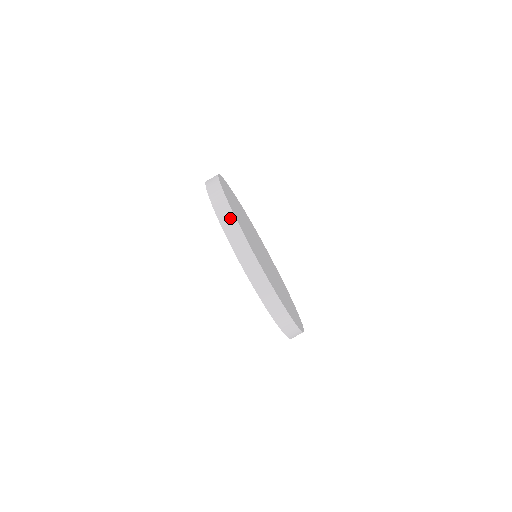
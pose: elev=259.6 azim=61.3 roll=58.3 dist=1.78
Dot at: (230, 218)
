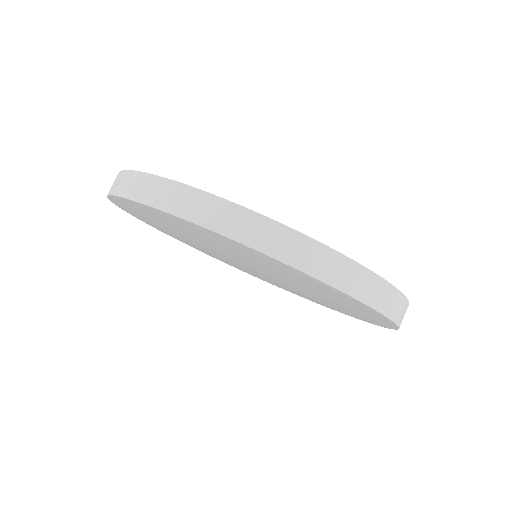
Dot at: occluded
